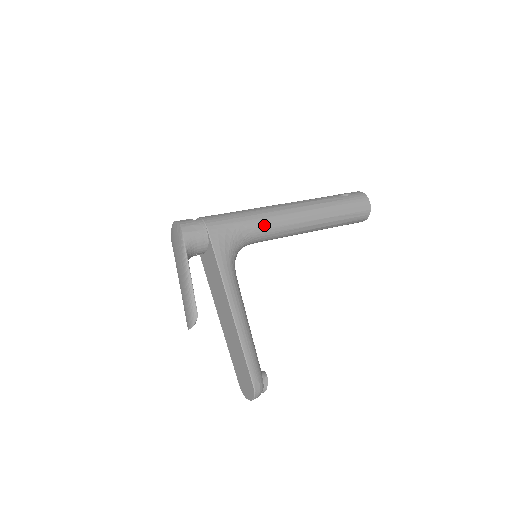
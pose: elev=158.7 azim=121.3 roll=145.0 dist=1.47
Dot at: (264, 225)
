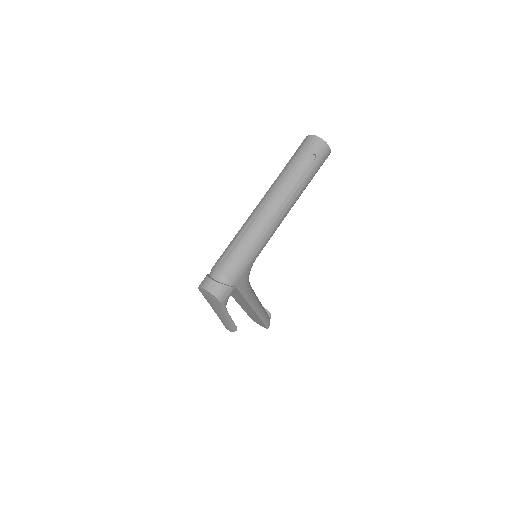
Dot at: occluded
